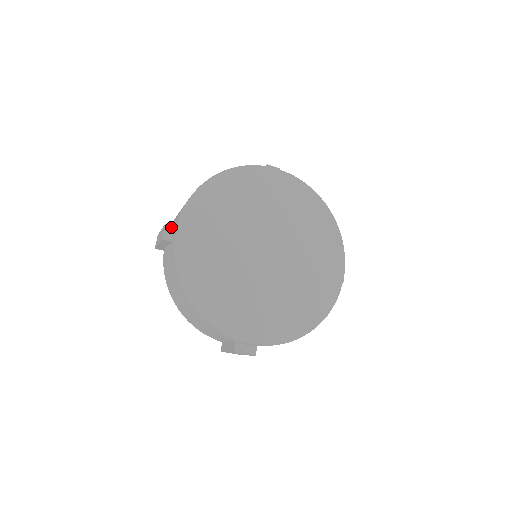
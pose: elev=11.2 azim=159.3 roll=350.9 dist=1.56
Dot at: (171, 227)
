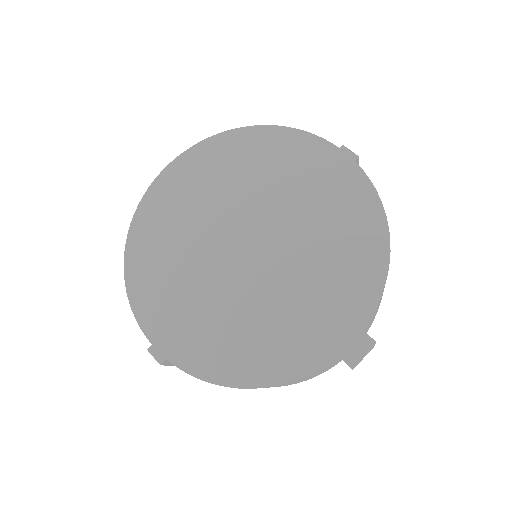
Dot at: occluded
